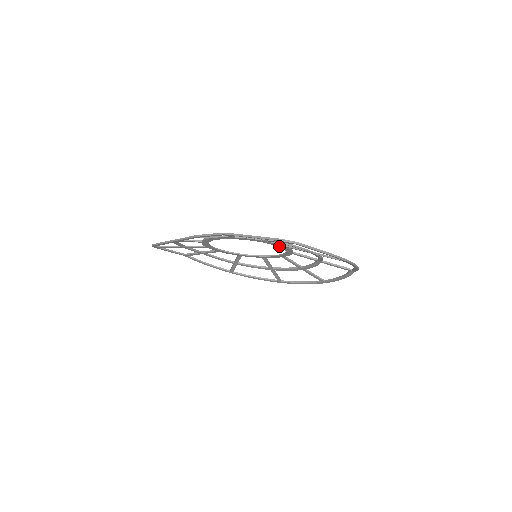
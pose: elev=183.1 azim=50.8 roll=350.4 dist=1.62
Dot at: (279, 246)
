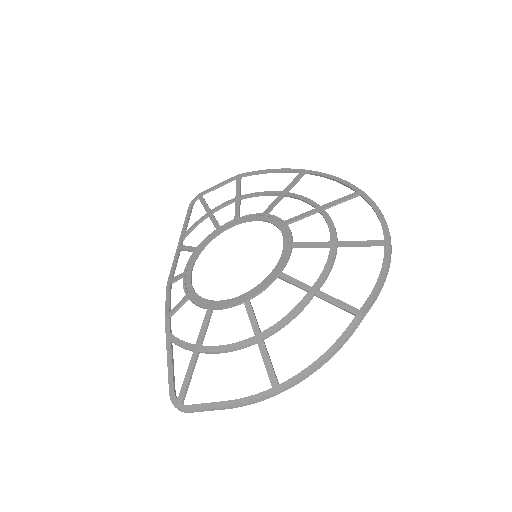
Dot at: (240, 298)
